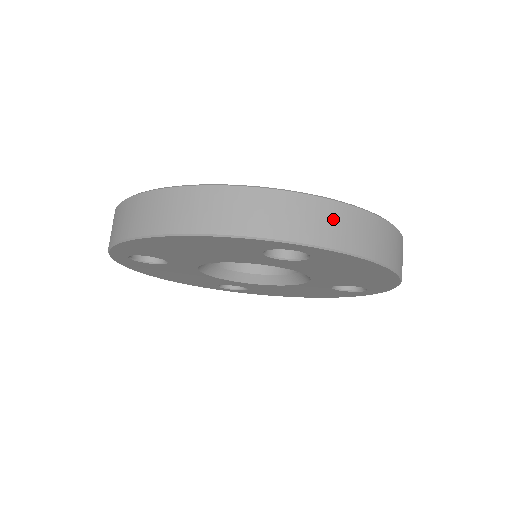
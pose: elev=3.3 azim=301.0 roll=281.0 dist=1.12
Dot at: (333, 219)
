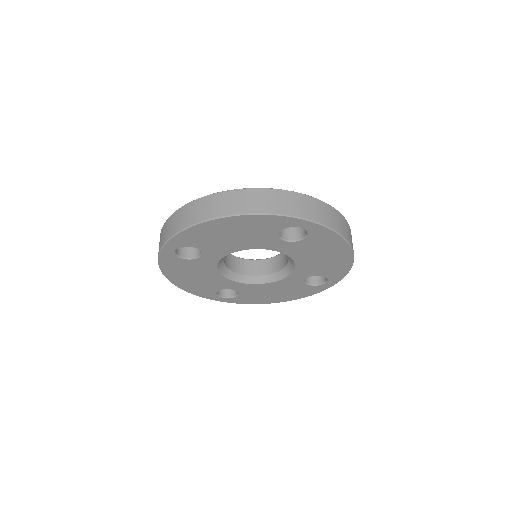
Dot at: (321, 209)
